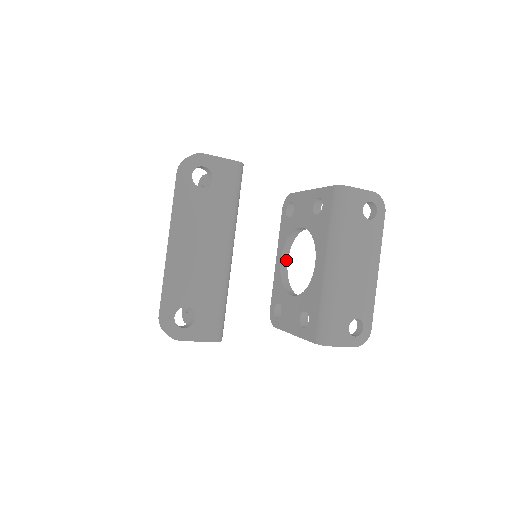
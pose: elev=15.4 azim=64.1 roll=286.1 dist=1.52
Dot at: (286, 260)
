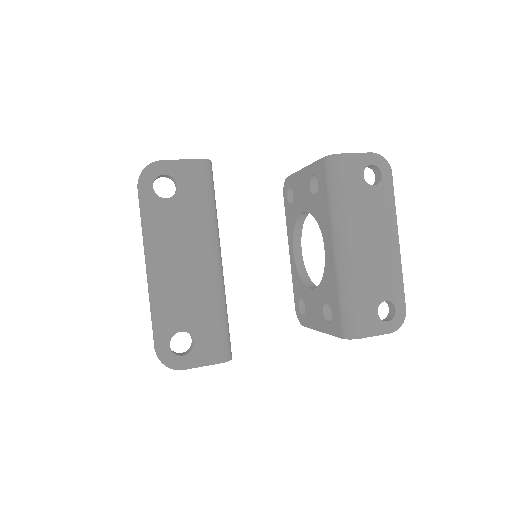
Dot at: (299, 250)
